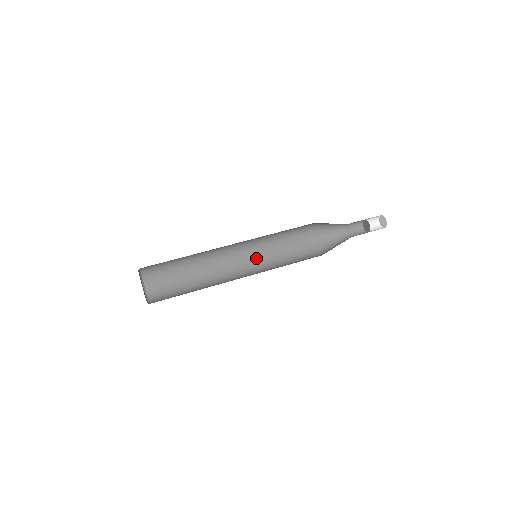
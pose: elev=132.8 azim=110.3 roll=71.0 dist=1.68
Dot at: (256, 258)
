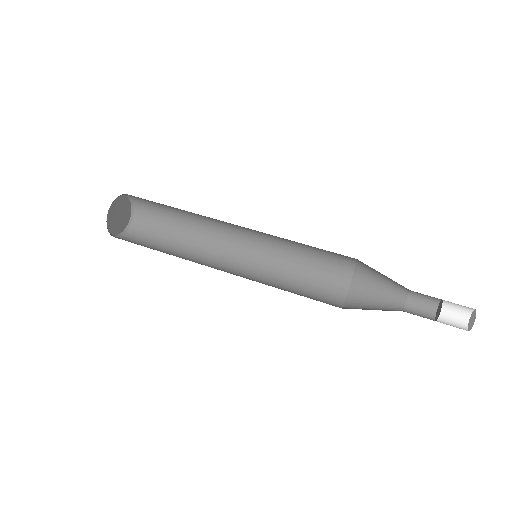
Dot at: (263, 268)
